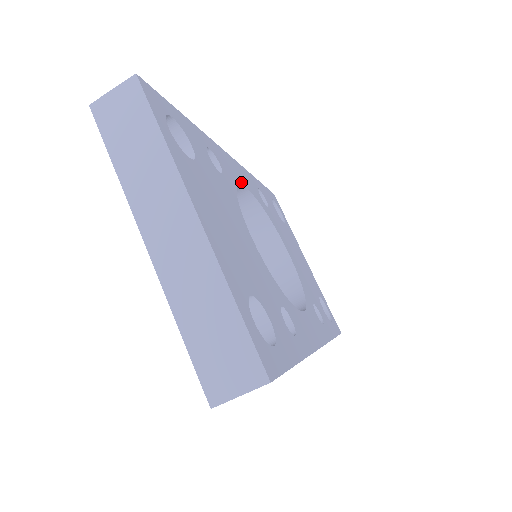
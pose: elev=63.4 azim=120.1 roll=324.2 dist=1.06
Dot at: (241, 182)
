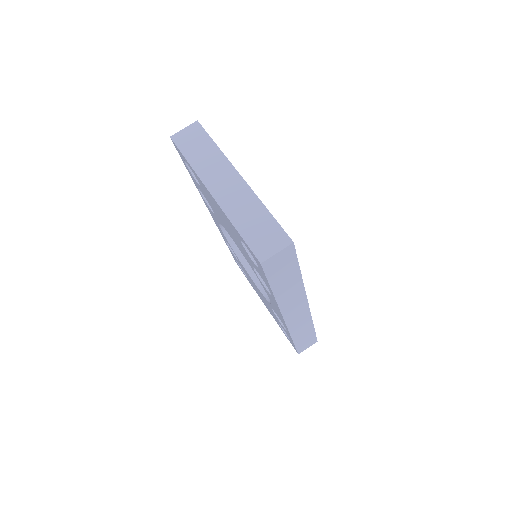
Dot at: occluded
